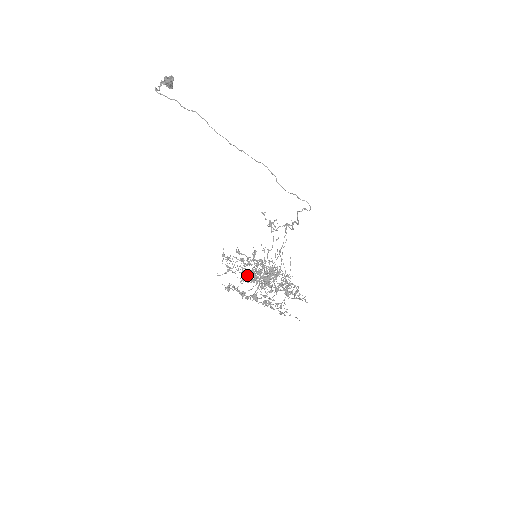
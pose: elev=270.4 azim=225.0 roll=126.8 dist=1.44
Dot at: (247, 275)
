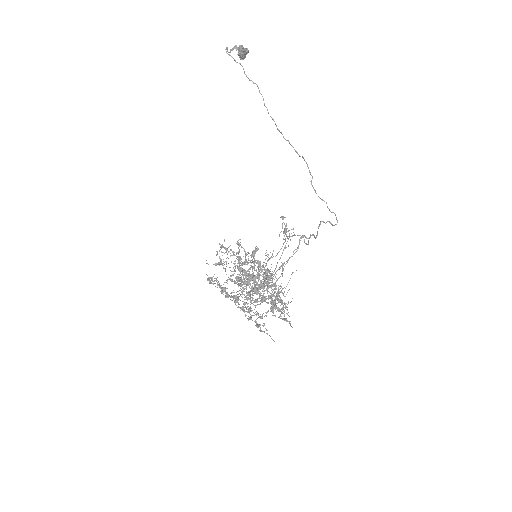
Dot at: occluded
